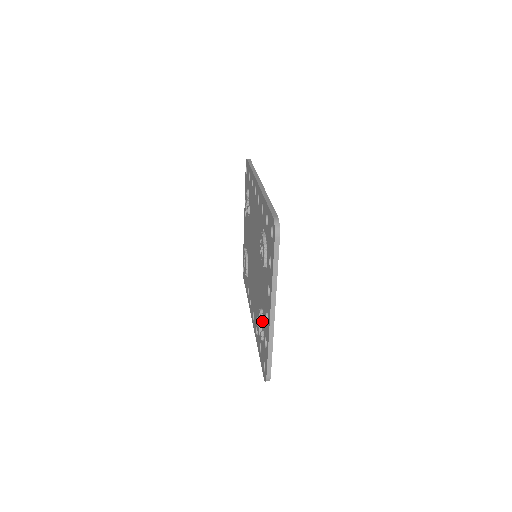
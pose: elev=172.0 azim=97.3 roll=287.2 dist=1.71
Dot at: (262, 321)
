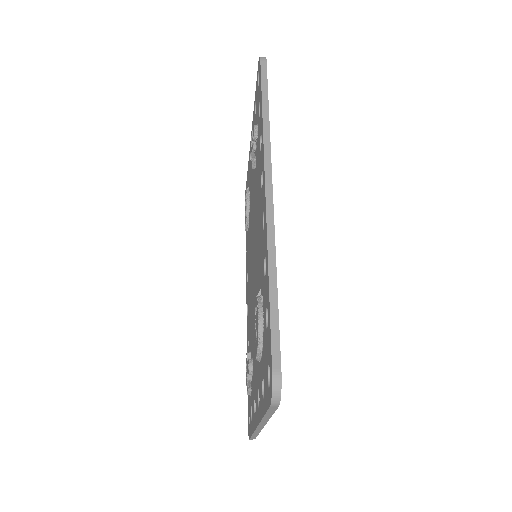
Dot at: (251, 375)
